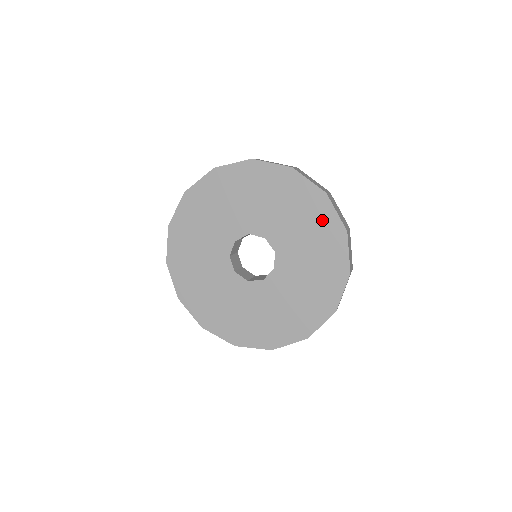
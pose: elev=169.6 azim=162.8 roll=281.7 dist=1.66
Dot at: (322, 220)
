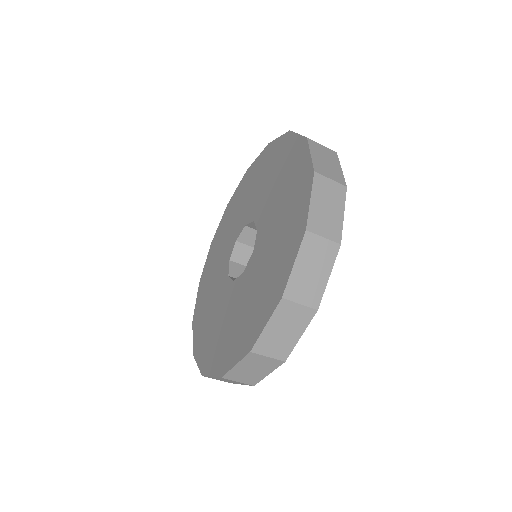
Dot at: (273, 155)
